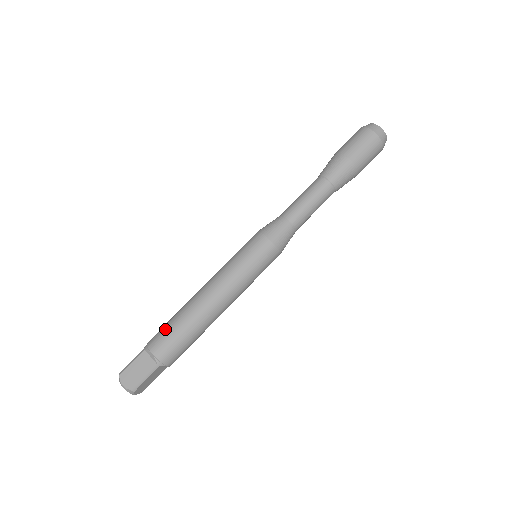
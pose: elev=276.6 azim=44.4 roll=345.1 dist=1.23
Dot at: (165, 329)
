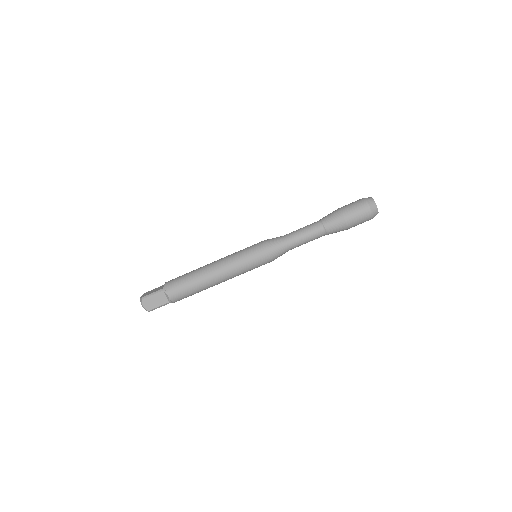
Dot at: (181, 284)
